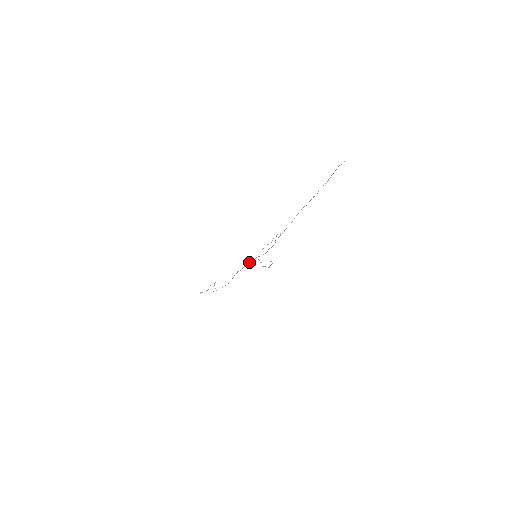
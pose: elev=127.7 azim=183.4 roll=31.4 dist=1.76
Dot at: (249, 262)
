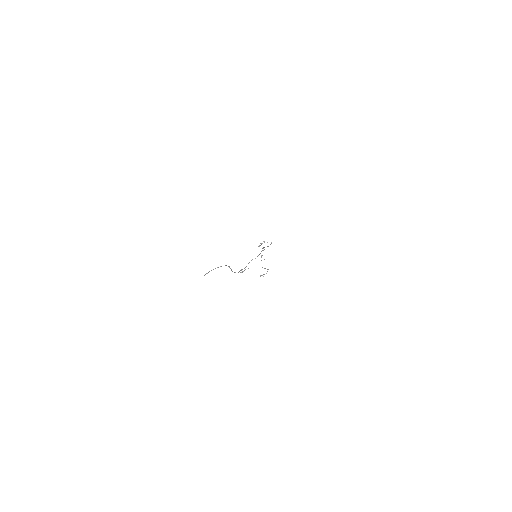
Dot at: (262, 248)
